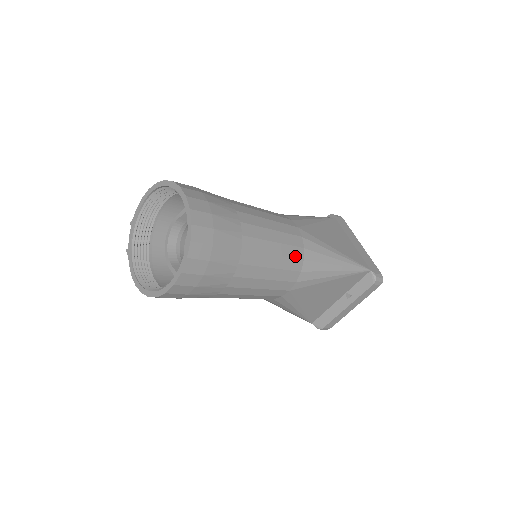
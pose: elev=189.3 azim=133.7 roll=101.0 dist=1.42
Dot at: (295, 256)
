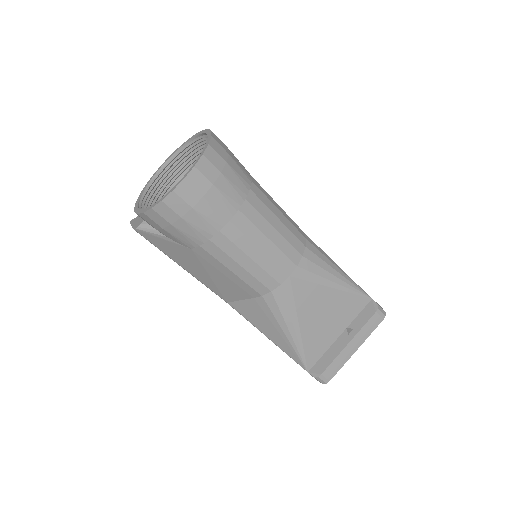
Dot at: (297, 237)
